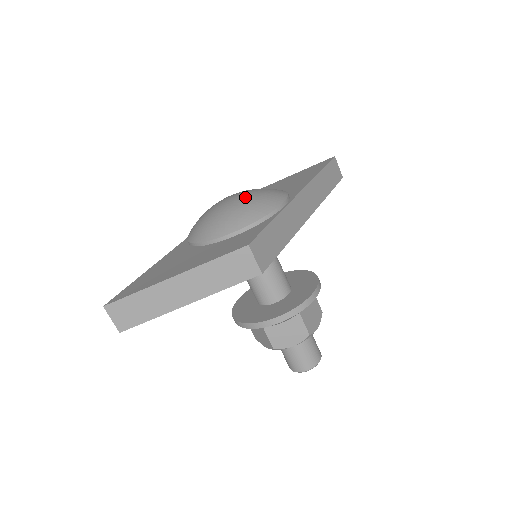
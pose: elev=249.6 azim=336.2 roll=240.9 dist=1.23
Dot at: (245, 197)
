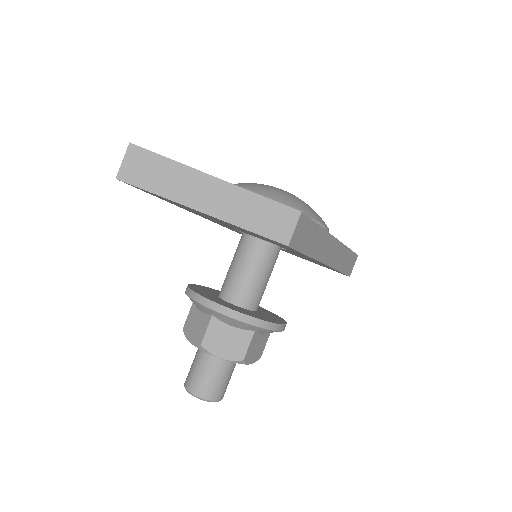
Dot at: occluded
